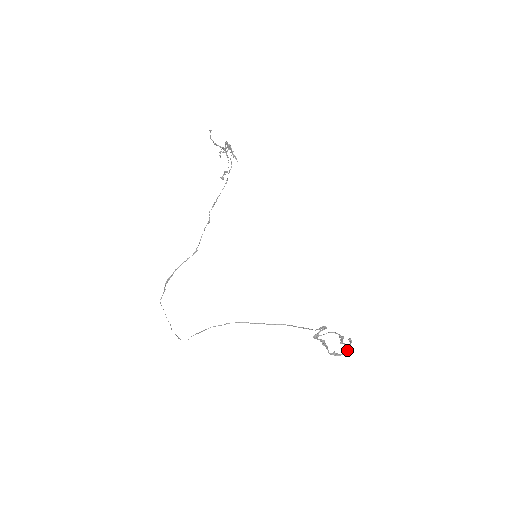
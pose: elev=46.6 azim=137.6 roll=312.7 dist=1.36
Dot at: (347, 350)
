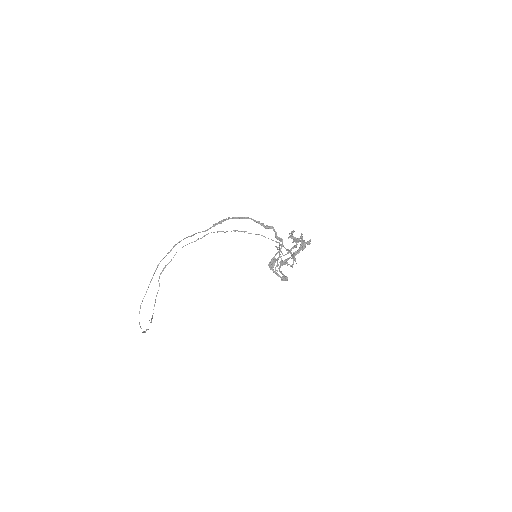
Dot at: (299, 249)
